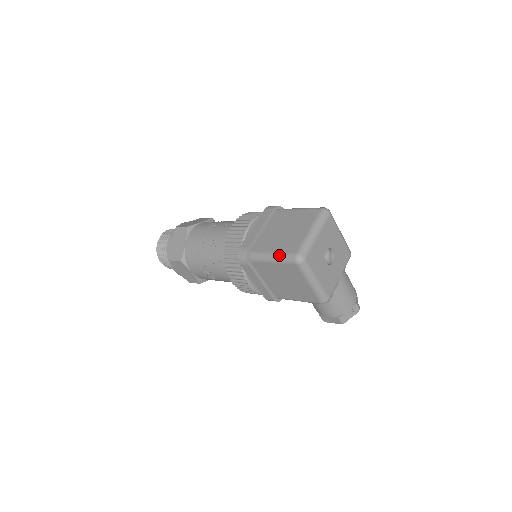
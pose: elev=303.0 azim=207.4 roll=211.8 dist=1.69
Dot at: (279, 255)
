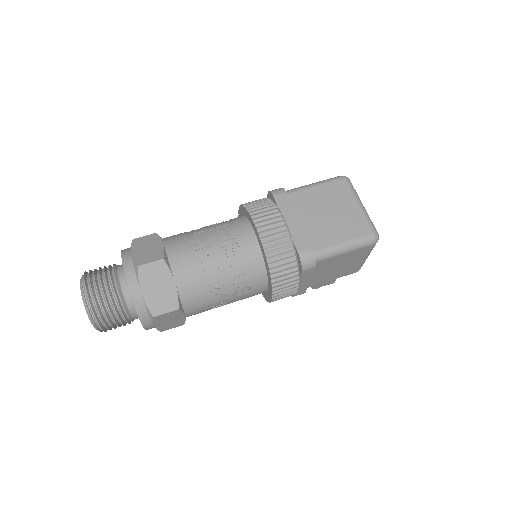
Dot at: (355, 242)
